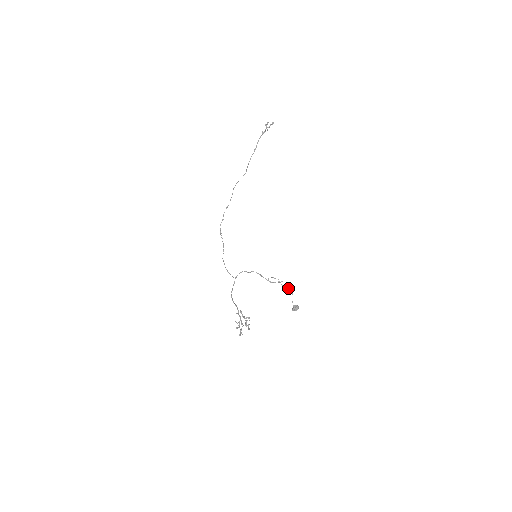
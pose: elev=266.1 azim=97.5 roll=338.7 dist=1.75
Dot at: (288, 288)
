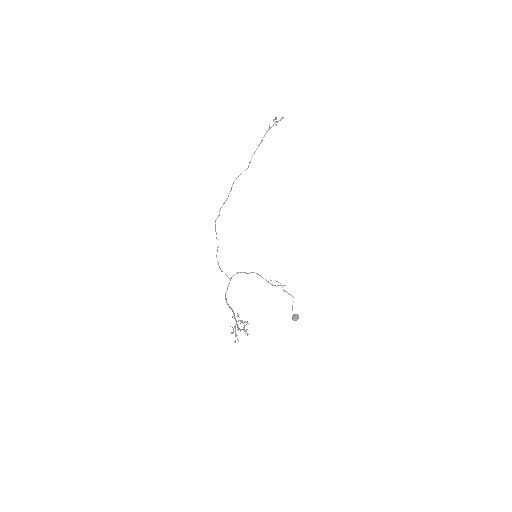
Dot at: (290, 294)
